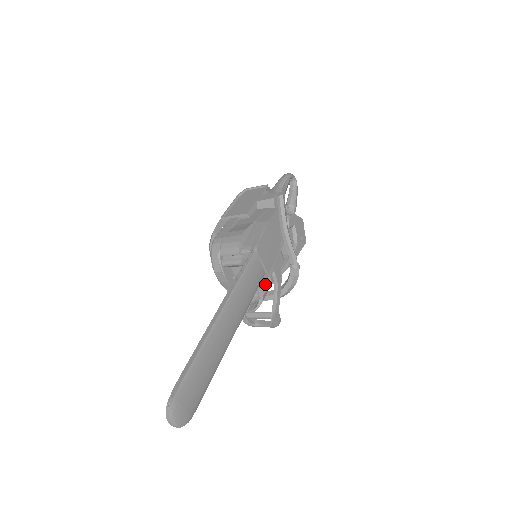
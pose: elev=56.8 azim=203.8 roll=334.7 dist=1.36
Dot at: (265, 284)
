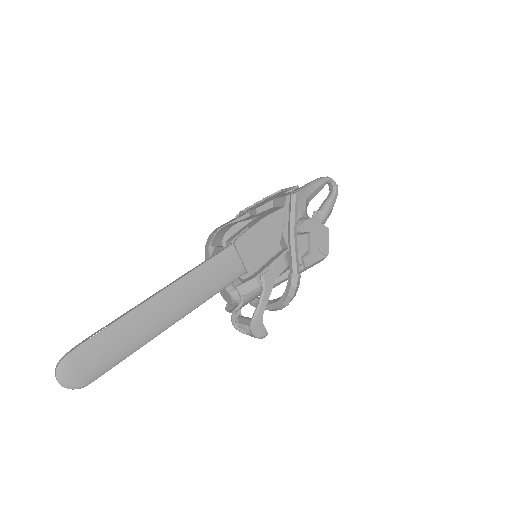
Dot at: (248, 285)
